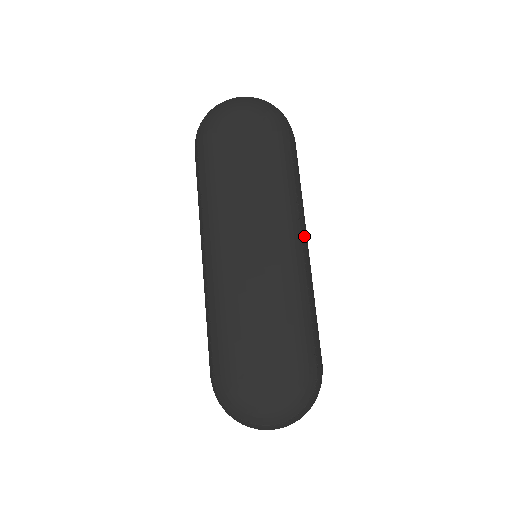
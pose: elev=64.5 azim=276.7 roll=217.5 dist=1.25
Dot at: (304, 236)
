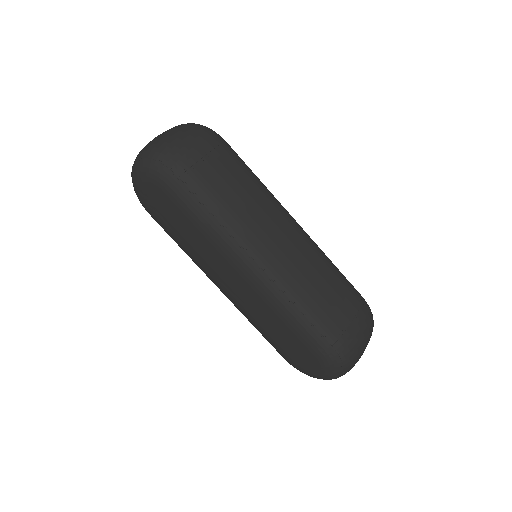
Dot at: (257, 254)
